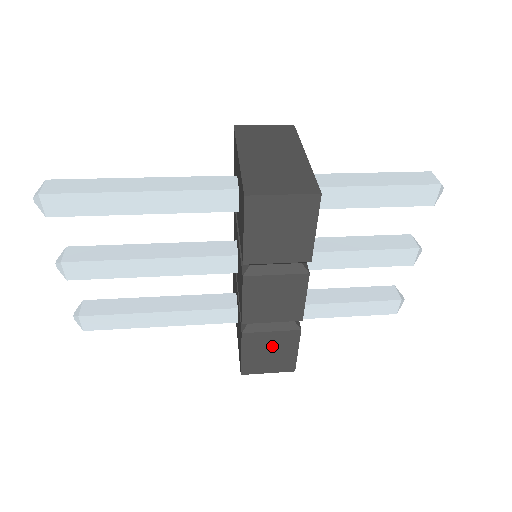
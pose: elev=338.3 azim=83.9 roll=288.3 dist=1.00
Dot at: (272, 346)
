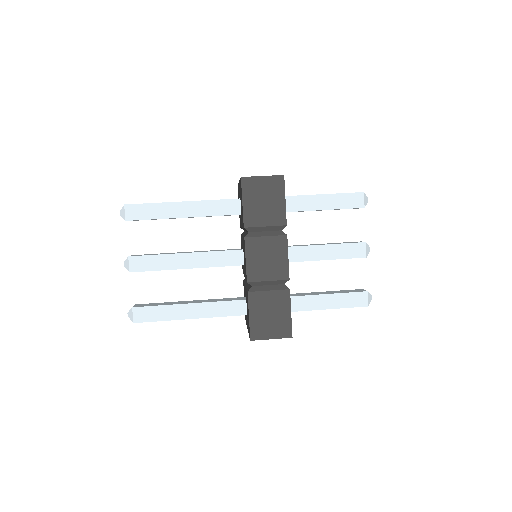
Dot at: (271, 307)
